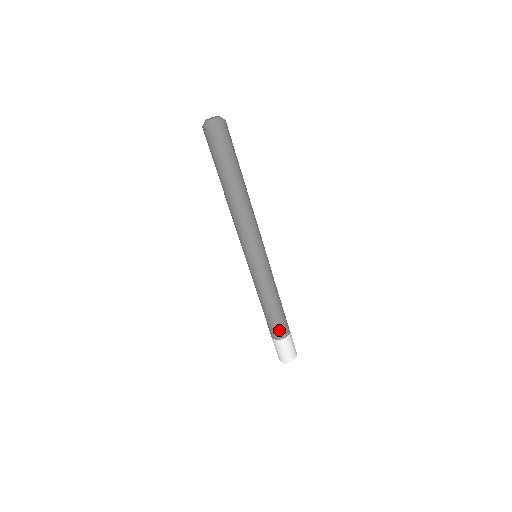
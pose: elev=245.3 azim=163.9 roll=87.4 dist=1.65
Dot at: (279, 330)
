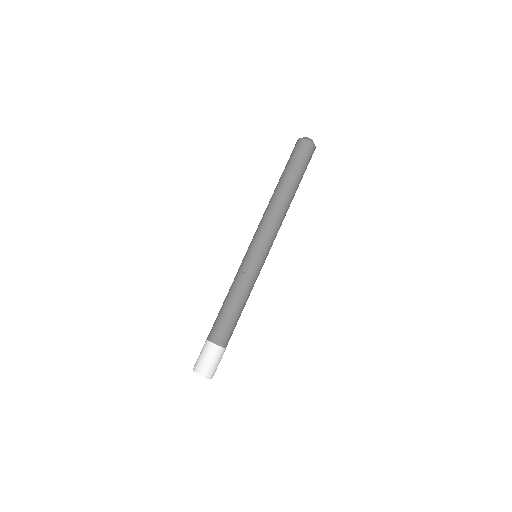
Dot at: (217, 331)
